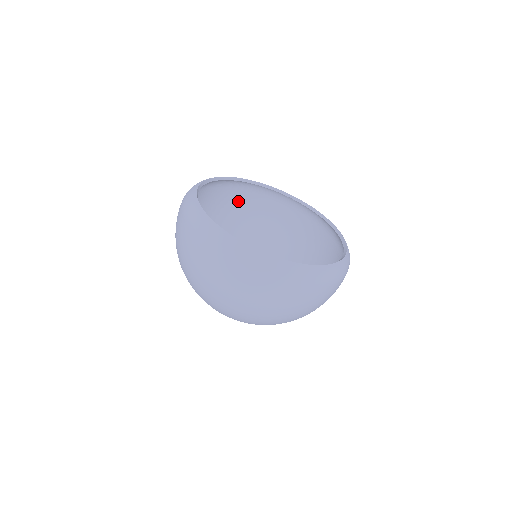
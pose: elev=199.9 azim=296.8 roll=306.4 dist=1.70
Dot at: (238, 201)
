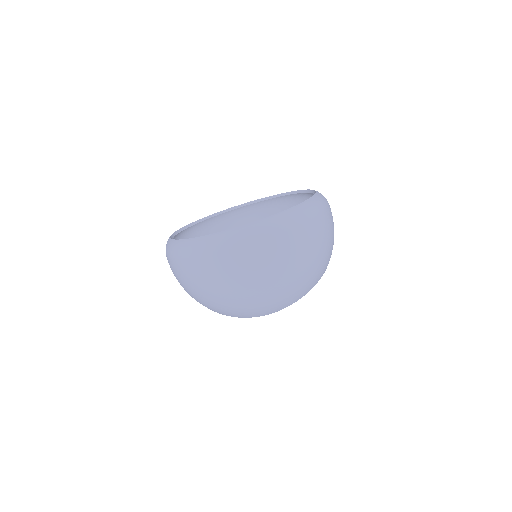
Dot at: occluded
